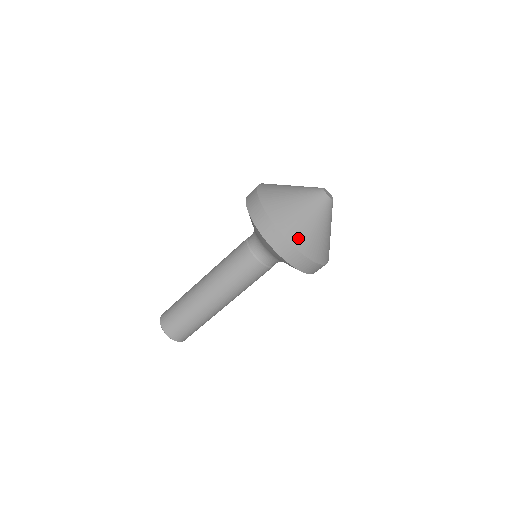
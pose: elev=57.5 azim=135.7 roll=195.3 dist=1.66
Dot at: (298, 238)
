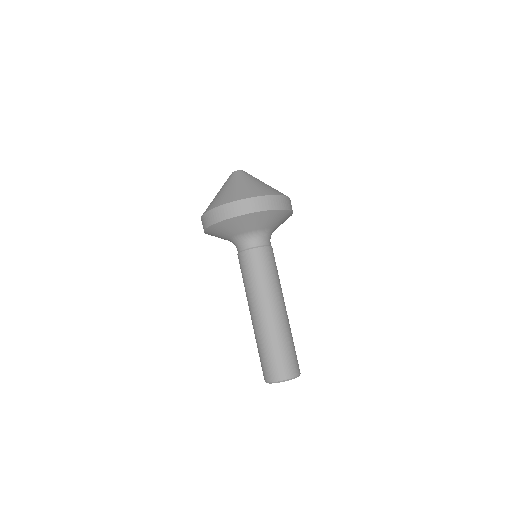
Dot at: (270, 191)
